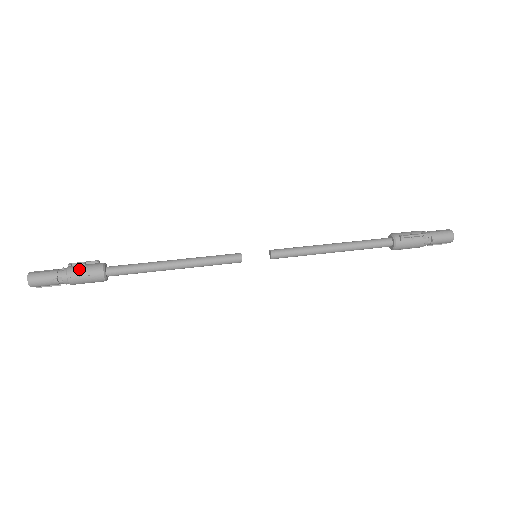
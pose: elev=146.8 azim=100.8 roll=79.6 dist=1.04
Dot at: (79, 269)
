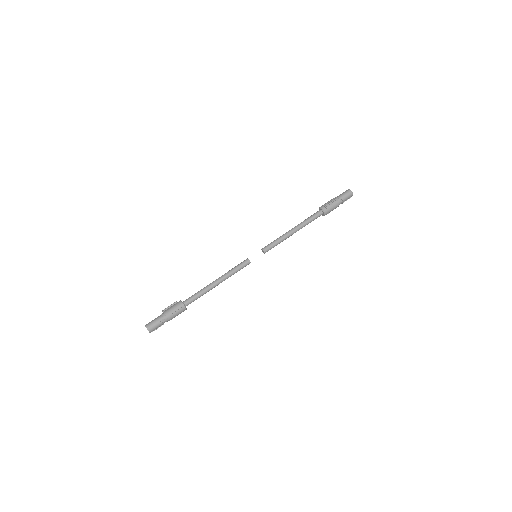
Dot at: (170, 310)
